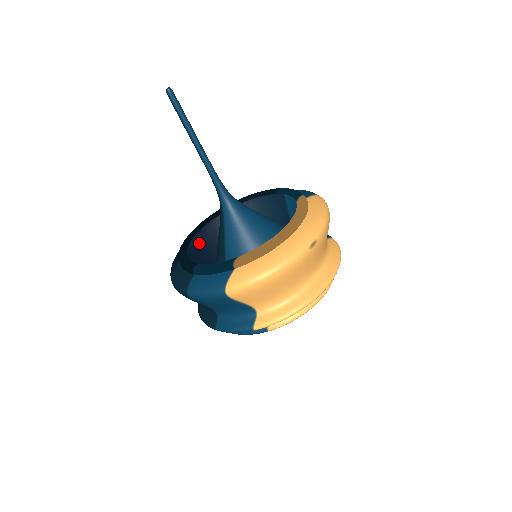
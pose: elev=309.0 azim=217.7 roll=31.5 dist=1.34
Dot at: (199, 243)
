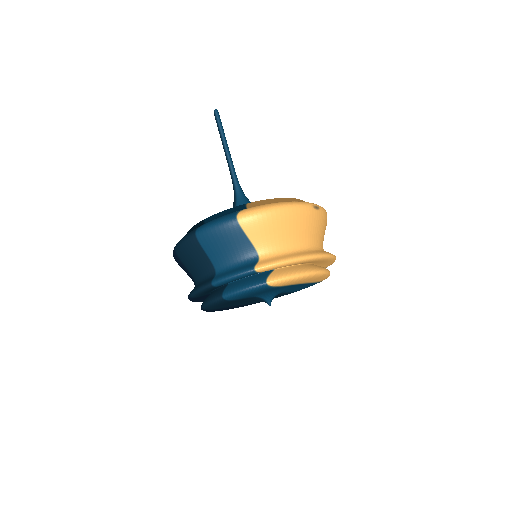
Dot at: occluded
